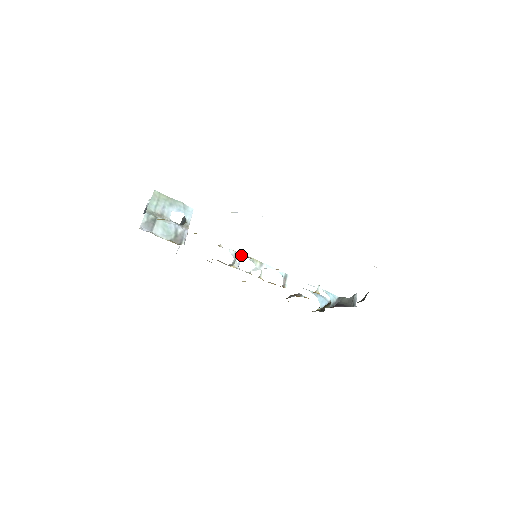
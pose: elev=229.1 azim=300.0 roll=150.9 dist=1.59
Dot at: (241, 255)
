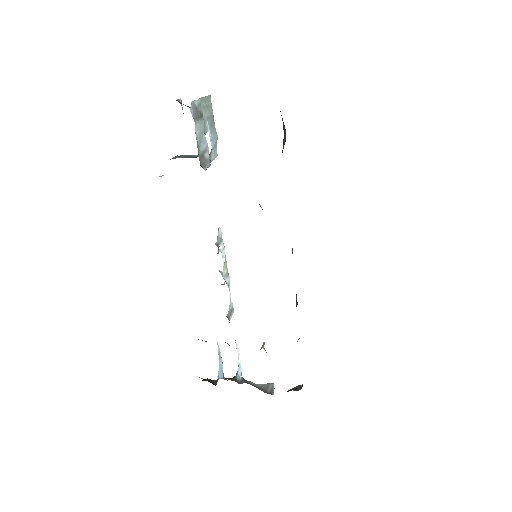
Dot at: occluded
